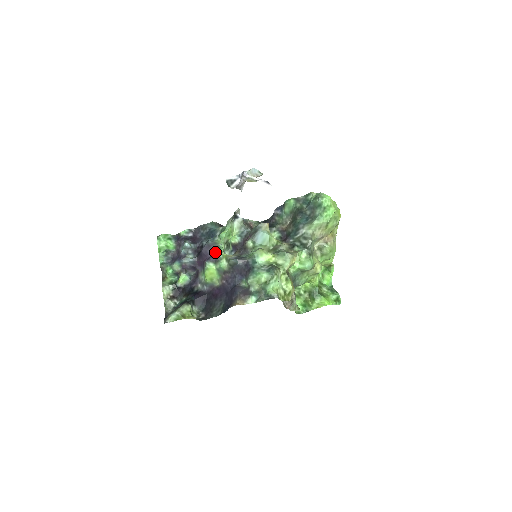
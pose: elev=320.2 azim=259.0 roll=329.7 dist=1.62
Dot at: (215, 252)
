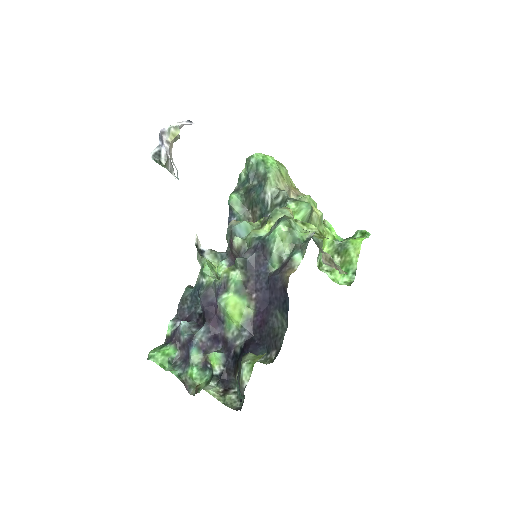
Dot at: (216, 286)
